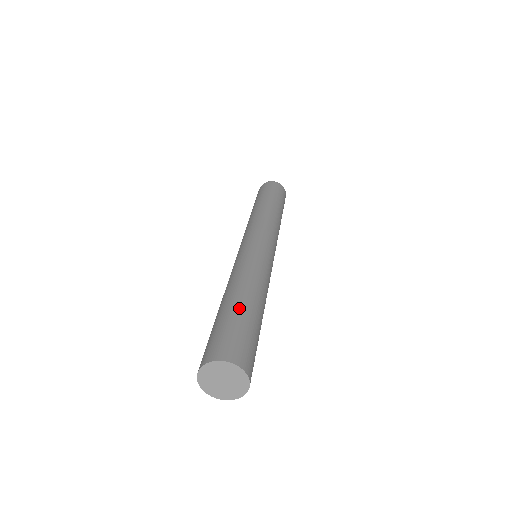
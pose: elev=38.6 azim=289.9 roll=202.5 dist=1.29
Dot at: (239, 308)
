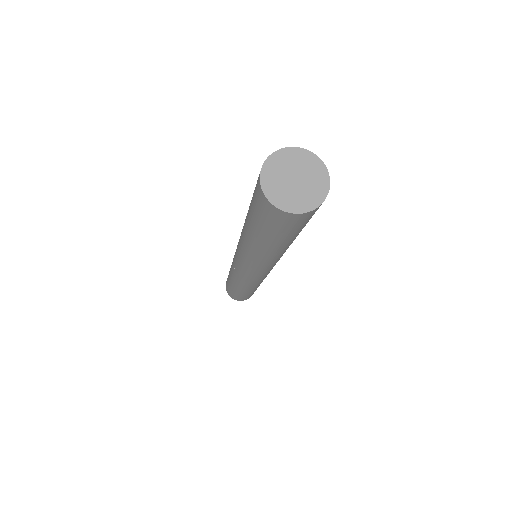
Dot at: occluded
